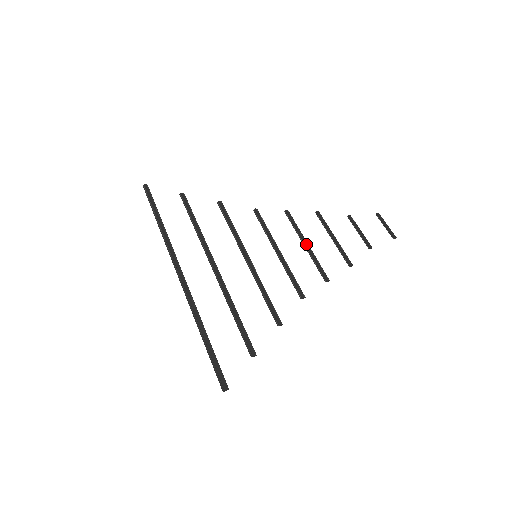
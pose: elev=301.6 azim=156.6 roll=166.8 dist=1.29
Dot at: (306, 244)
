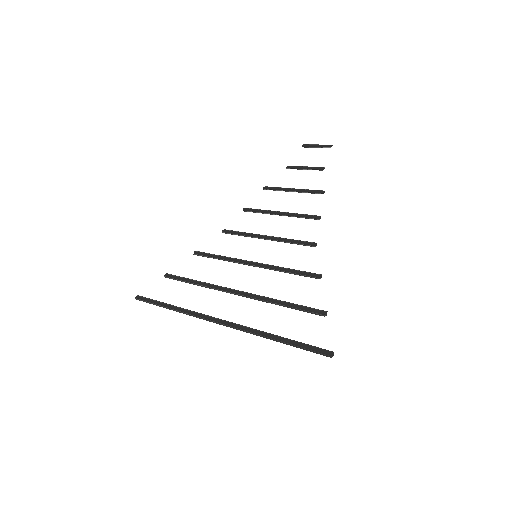
Dot at: (279, 213)
